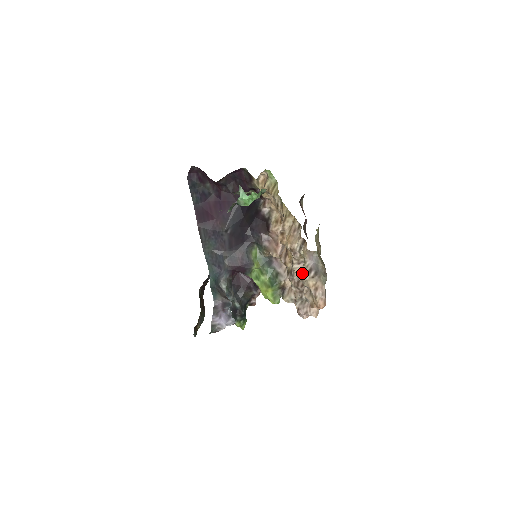
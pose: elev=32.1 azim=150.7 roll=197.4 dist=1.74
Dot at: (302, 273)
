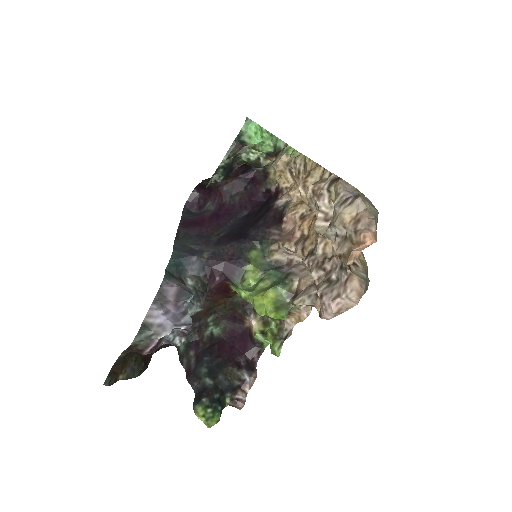
Dot at: occluded
